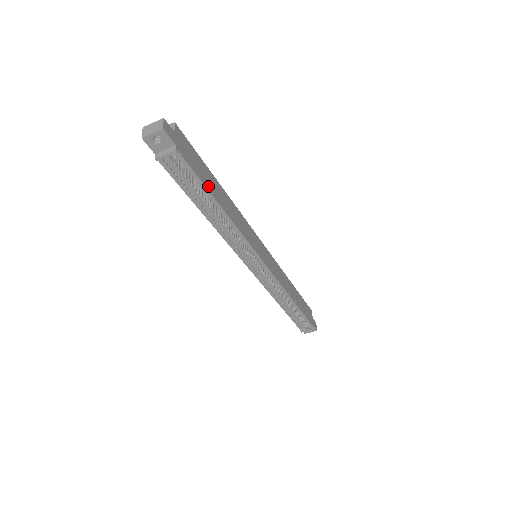
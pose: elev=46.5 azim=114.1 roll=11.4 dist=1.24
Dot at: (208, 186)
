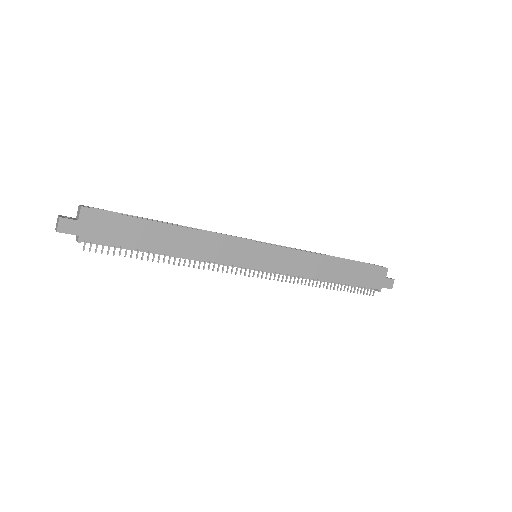
Dot at: (140, 244)
